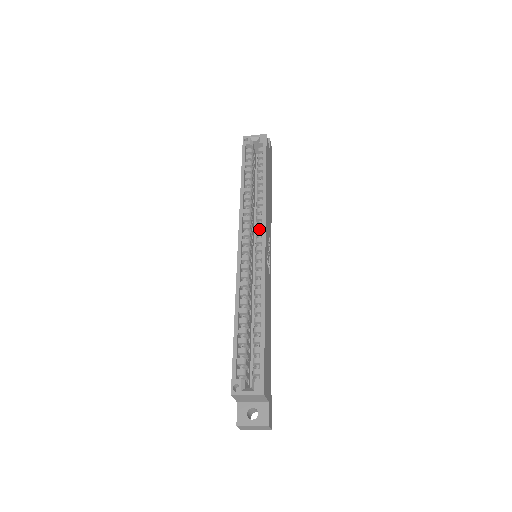
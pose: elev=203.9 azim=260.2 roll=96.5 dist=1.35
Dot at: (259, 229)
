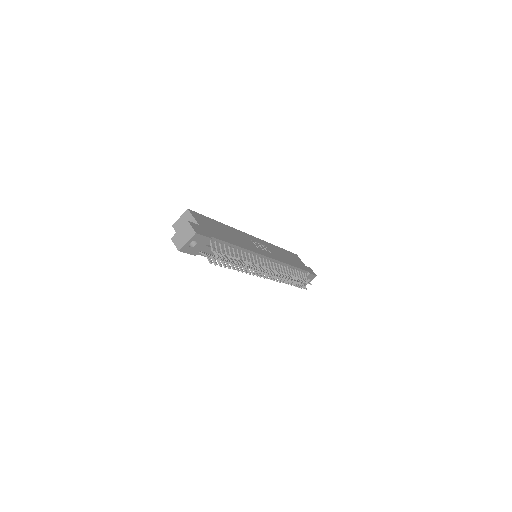
Dot at: occluded
